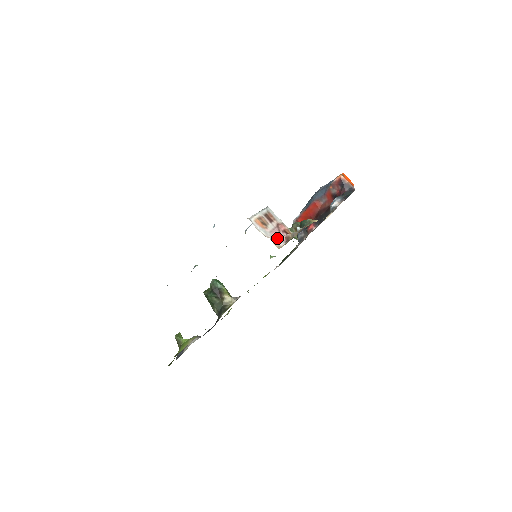
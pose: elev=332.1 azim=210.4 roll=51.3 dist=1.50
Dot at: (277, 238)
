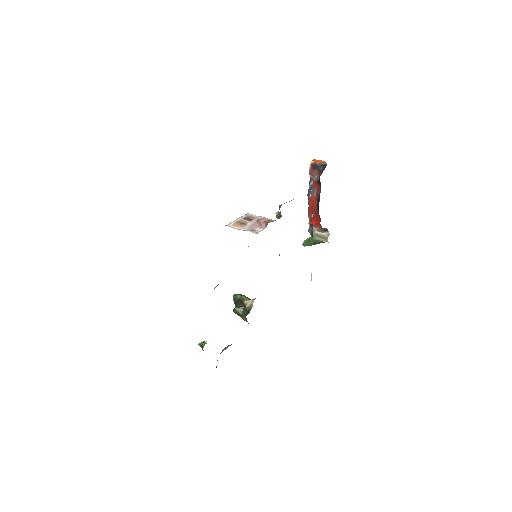
Dot at: (256, 228)
